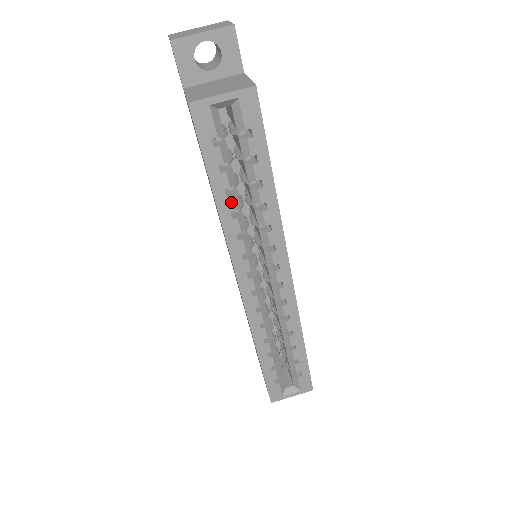
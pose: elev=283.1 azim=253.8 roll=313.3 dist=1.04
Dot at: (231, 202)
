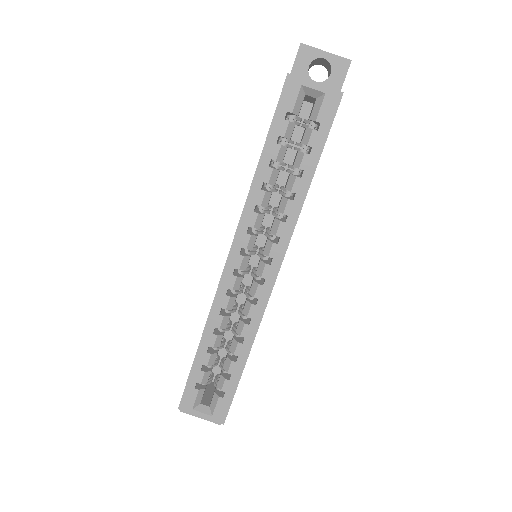
Dot at: (269, 173)
